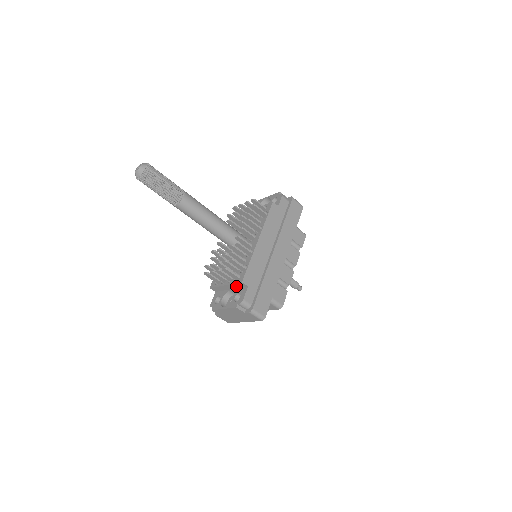
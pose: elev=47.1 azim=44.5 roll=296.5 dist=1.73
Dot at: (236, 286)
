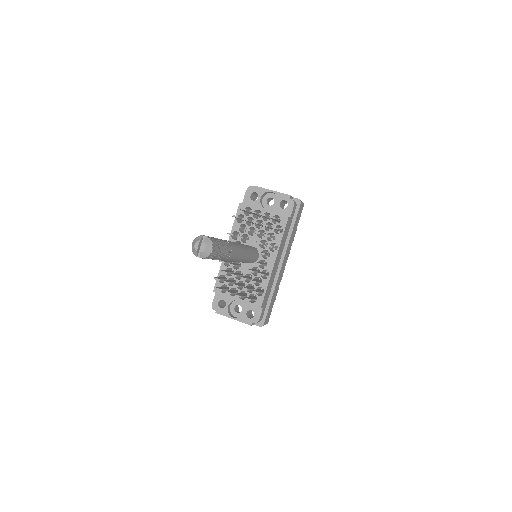
Dot at: (249, 303)
